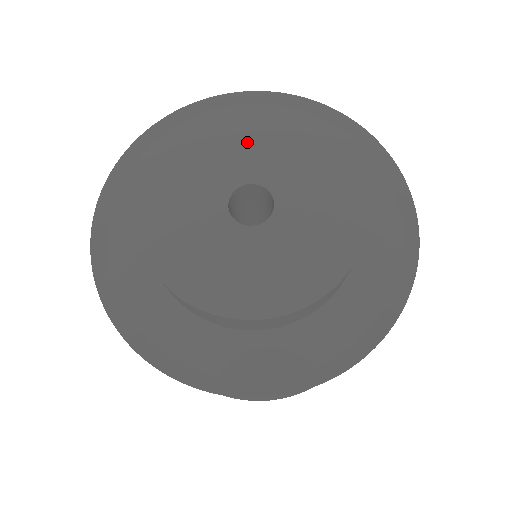
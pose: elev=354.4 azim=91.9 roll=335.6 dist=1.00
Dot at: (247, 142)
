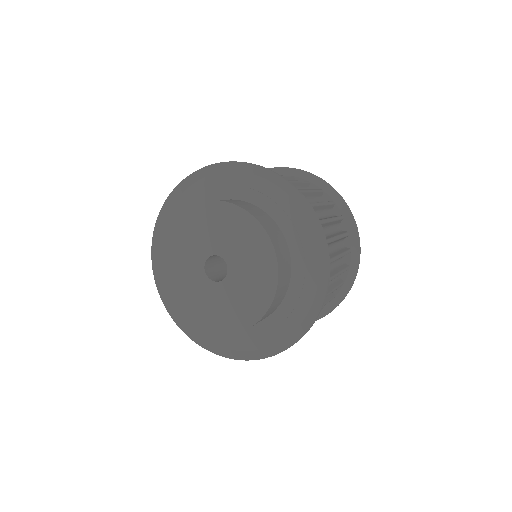
Dot at: (224, 228)
